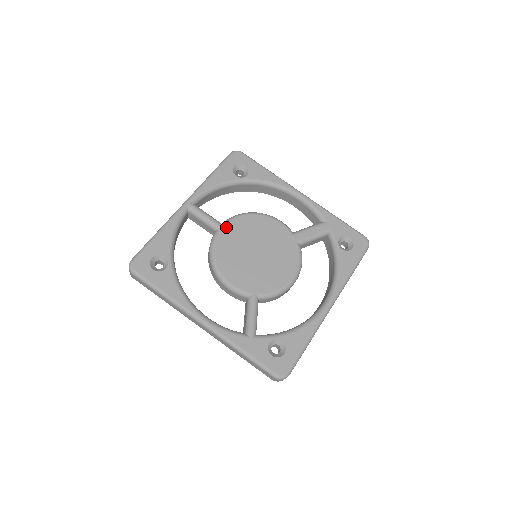
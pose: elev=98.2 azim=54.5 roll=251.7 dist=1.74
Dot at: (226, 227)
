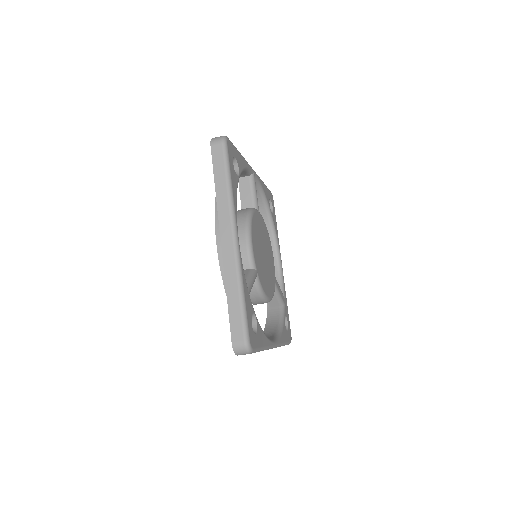
Dot at: (260, 215)
